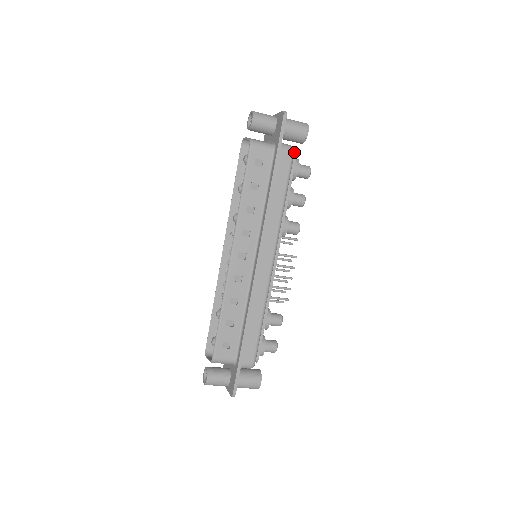
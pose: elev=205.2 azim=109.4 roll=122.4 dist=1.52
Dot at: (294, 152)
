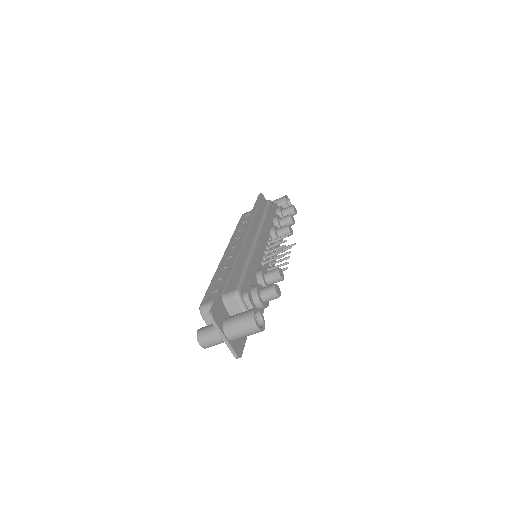
Dot at: occluded
